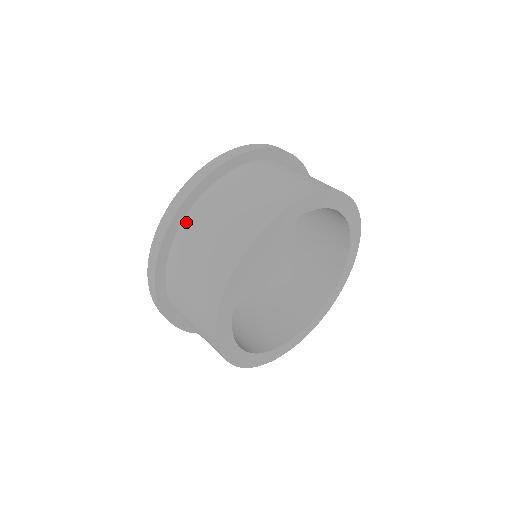
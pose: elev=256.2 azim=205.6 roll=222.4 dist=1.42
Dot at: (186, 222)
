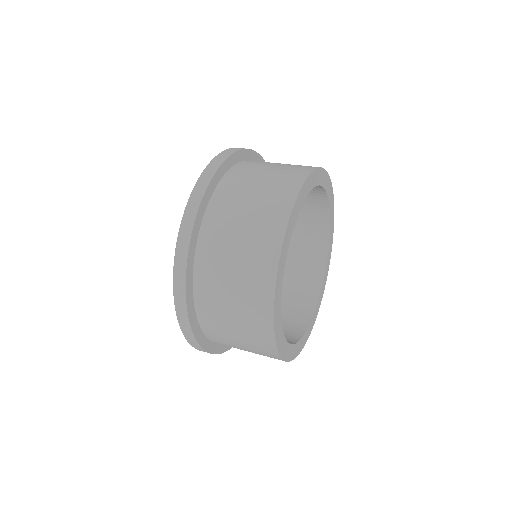
Dot at: (200, 314)
